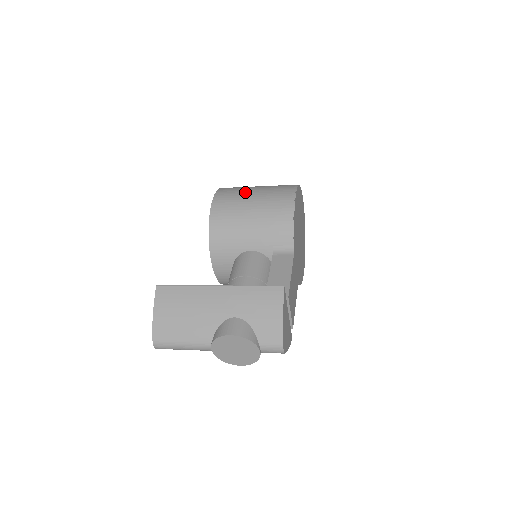
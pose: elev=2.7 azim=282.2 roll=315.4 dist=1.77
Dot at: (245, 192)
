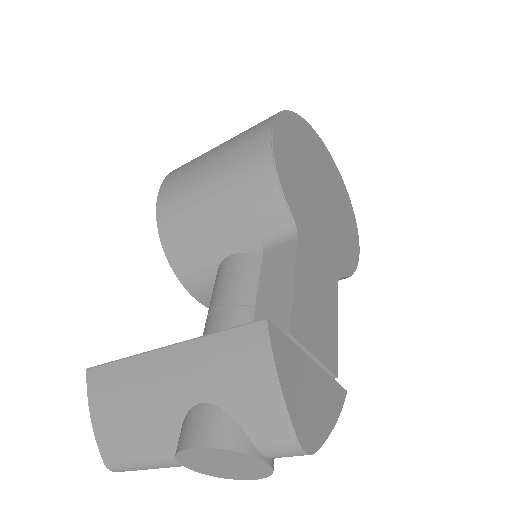
Dot at: (200, 160)
